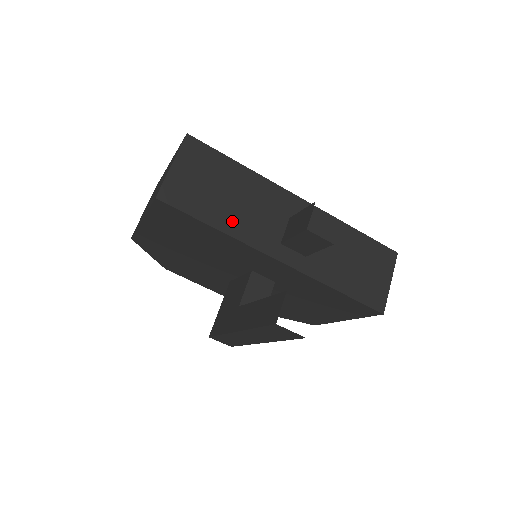
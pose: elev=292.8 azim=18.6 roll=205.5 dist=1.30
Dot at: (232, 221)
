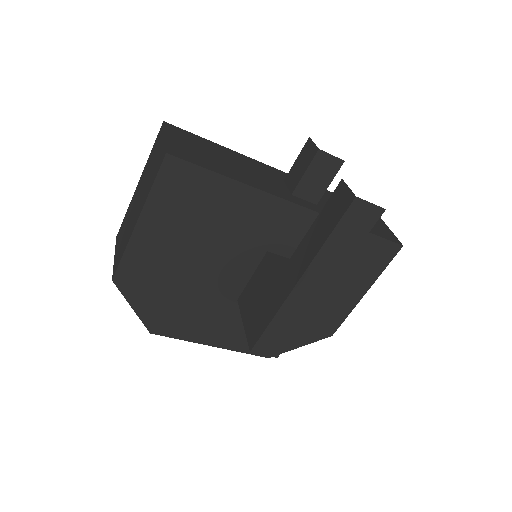
Dot at: (242, 176)
